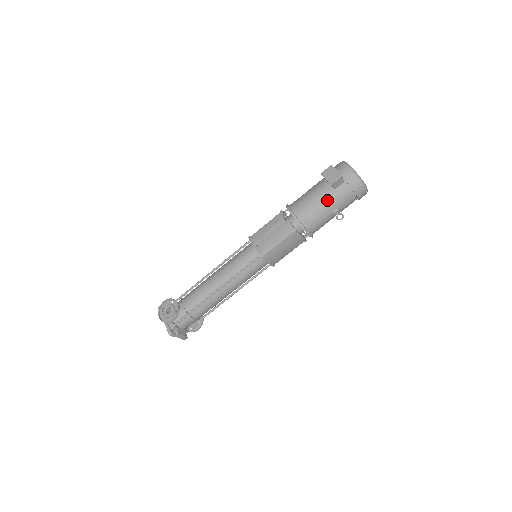
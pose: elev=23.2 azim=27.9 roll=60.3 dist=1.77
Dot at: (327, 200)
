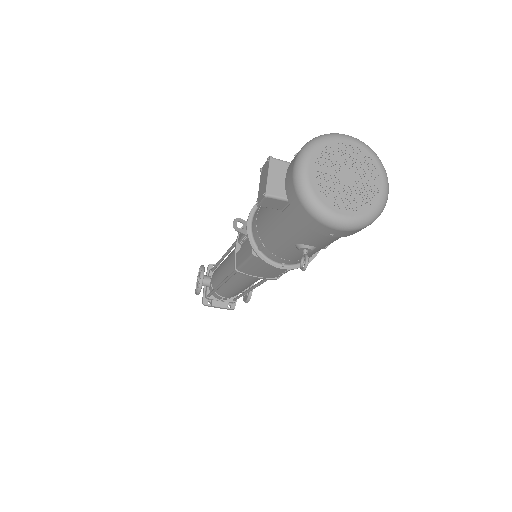
Dot at: (276, 225)
